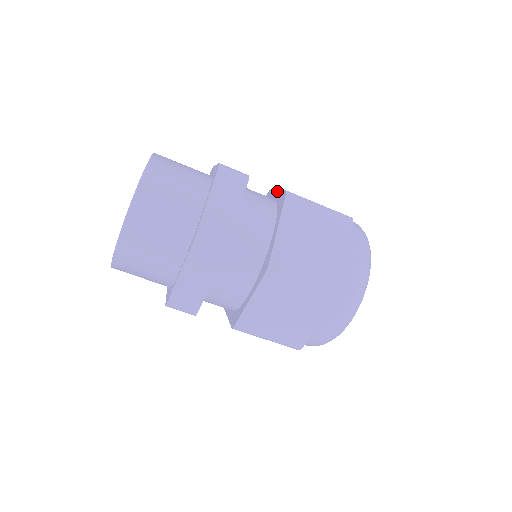
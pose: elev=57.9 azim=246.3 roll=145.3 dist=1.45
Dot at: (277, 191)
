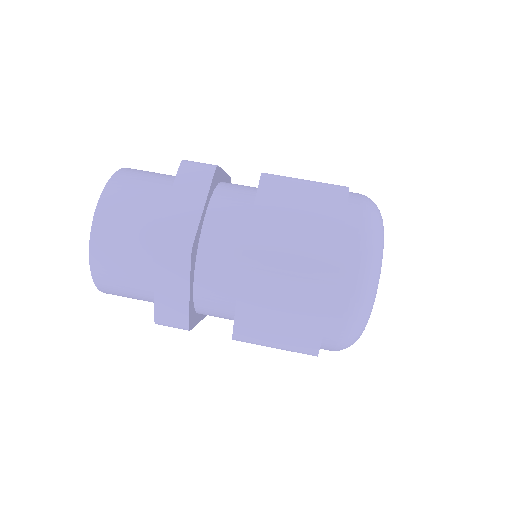
Dot at: occluded
